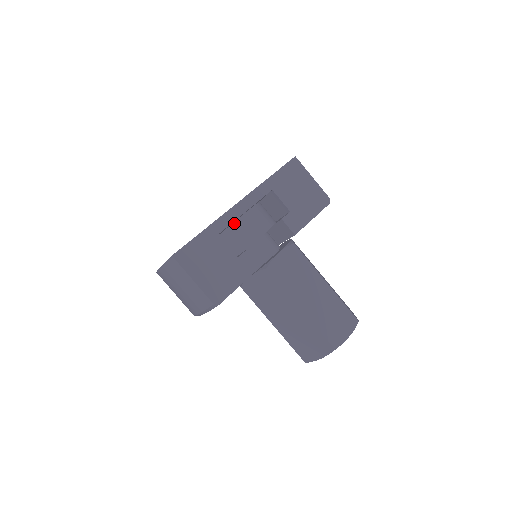
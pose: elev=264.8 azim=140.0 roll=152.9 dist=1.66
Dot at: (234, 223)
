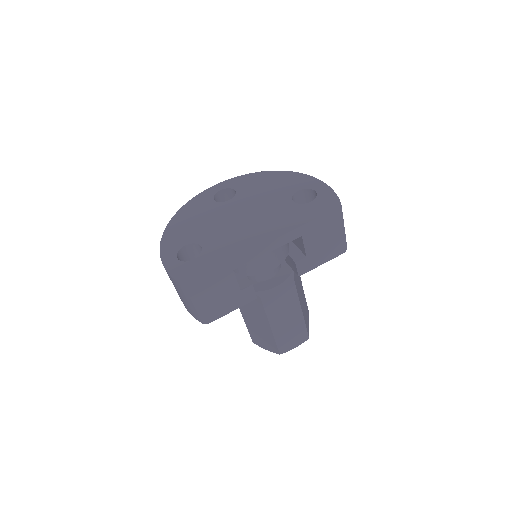
Dot at: occluded
